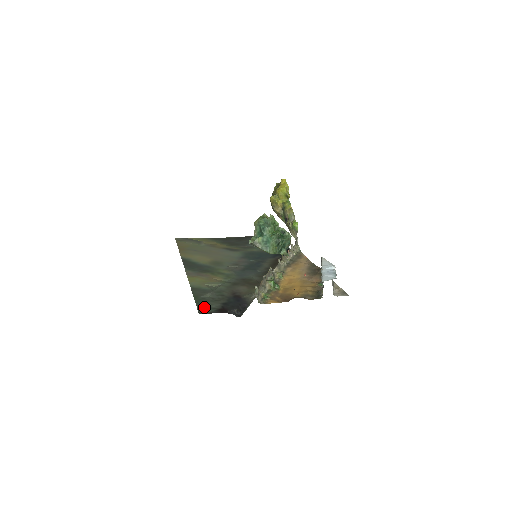
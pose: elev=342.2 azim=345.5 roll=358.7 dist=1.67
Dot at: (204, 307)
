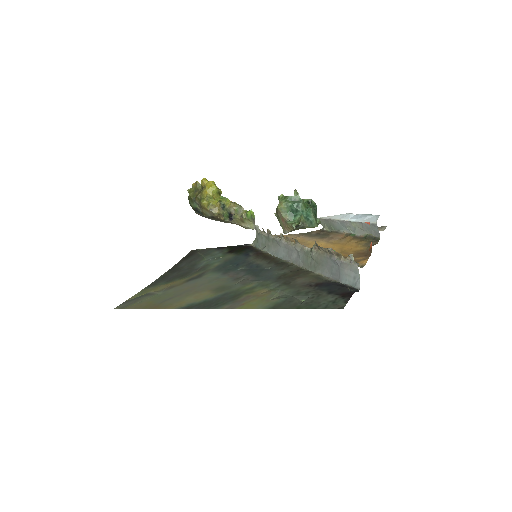
Dot at: (329, 304)
